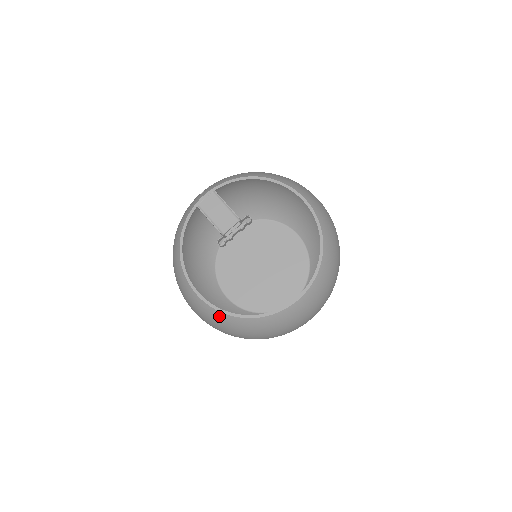
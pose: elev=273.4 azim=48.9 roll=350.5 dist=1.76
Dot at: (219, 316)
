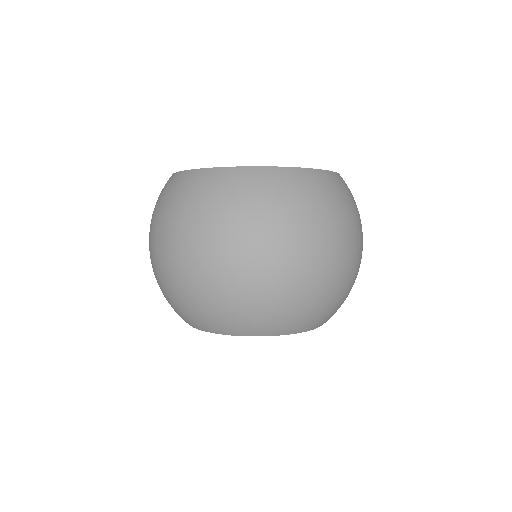
Dot at: (170, 180)
